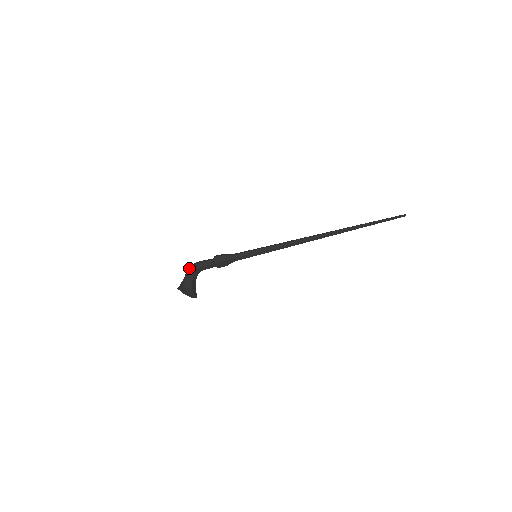
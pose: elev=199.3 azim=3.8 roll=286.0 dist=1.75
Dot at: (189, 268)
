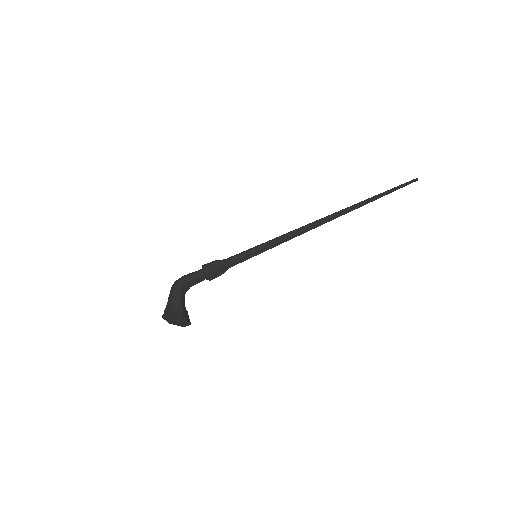
Dot at: (172, 287)
